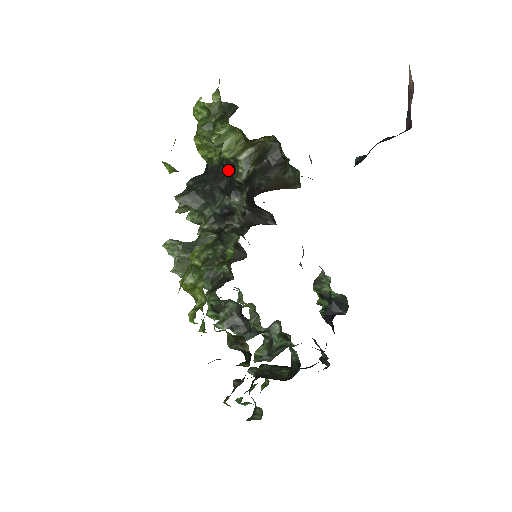
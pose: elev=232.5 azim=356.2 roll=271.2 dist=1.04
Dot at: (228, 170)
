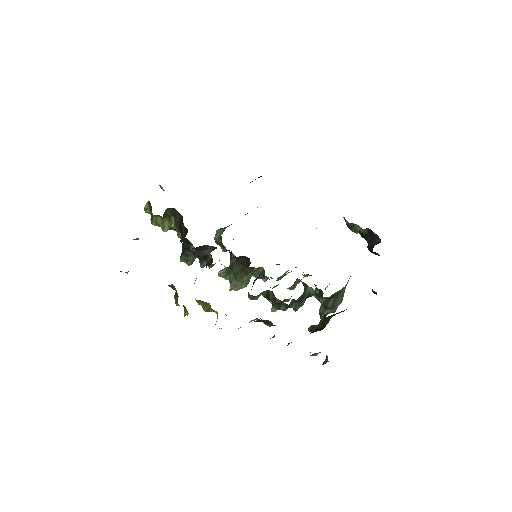
Dot at: occluded
